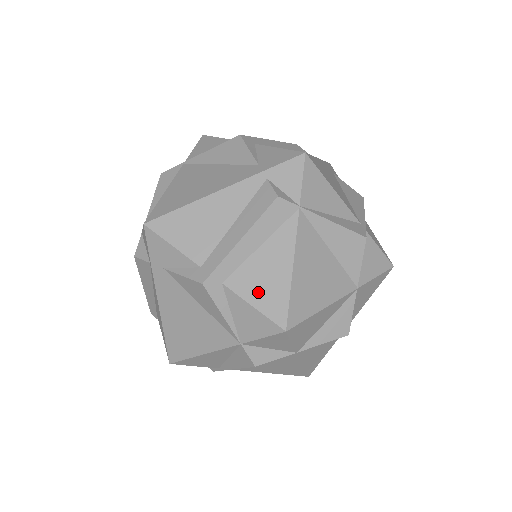
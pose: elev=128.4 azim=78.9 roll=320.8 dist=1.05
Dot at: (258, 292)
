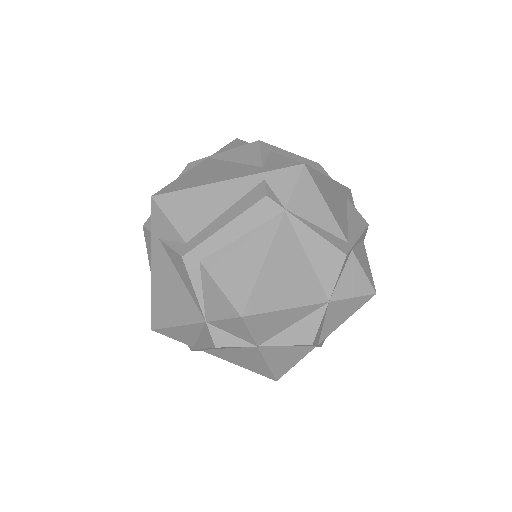
Dot at: (228, 276)
